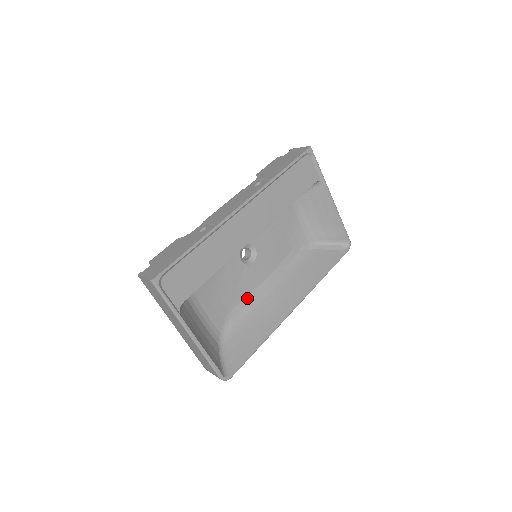
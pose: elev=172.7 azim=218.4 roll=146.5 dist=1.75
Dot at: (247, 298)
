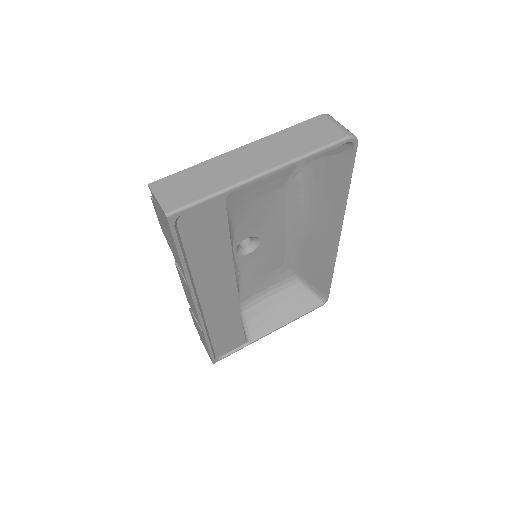
Dot at: (287, 249)
